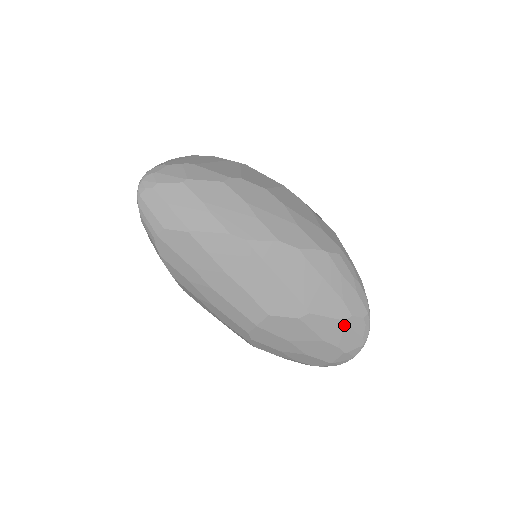
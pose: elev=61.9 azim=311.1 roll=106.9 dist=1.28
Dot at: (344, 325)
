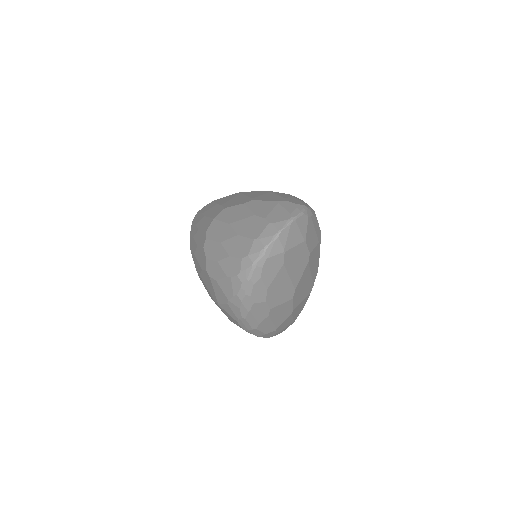
Dot at: (276, 204)
